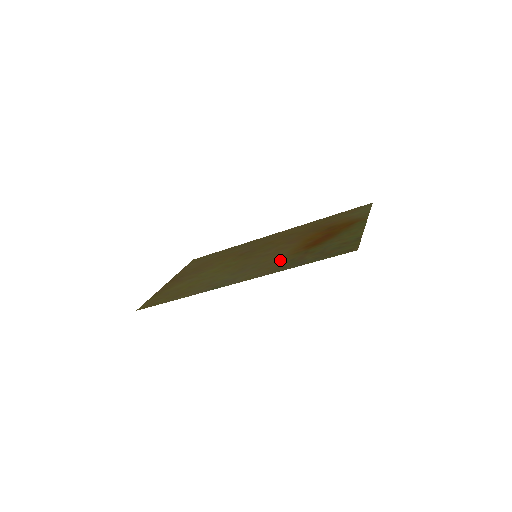
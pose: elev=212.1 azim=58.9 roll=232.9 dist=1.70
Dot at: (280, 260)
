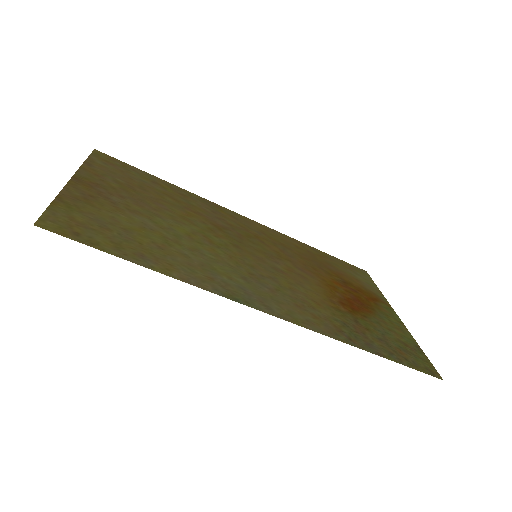
Dot at: (323, 308)
